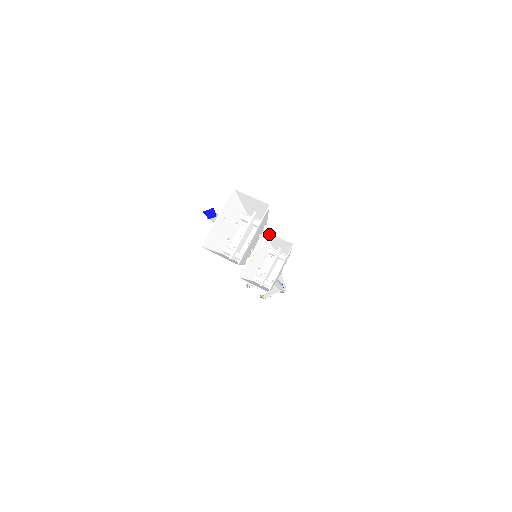
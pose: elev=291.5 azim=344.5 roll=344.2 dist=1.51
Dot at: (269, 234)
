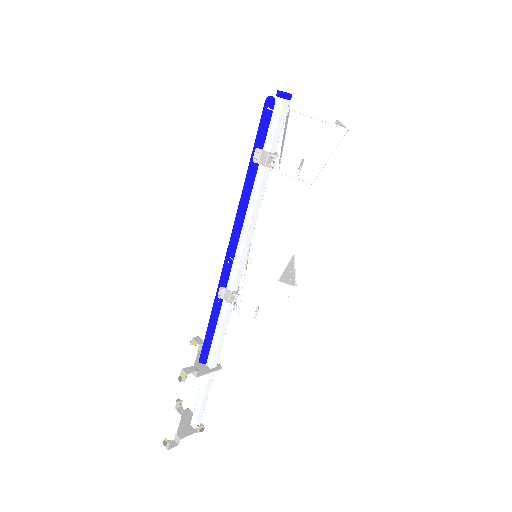
Dot at: (257, 246)
